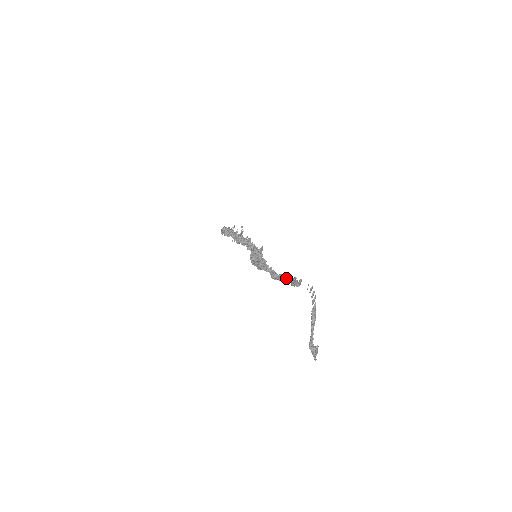
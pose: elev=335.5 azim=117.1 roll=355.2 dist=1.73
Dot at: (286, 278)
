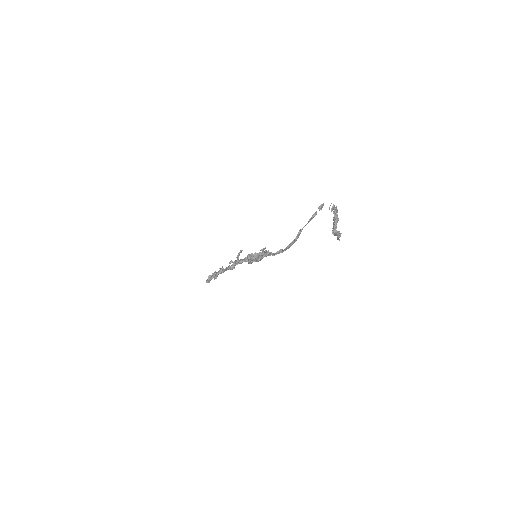
Dot at: (299, 232)
